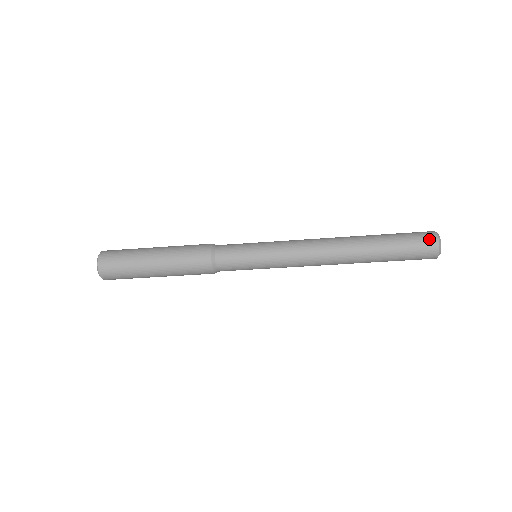
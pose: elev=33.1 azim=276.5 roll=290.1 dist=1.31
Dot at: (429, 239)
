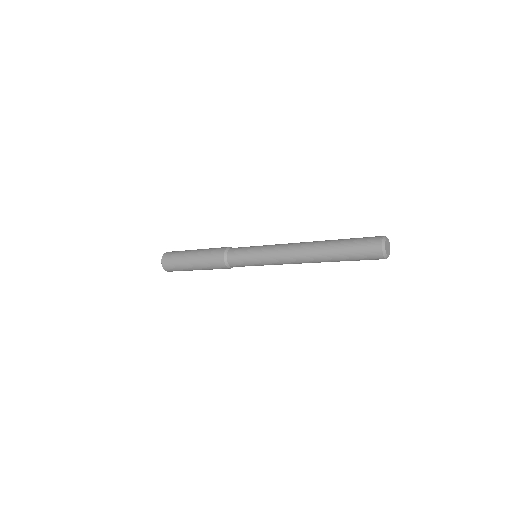
Dot at: (374, 248)
